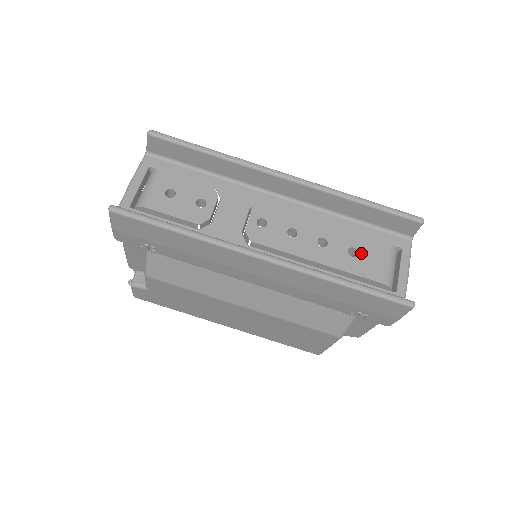
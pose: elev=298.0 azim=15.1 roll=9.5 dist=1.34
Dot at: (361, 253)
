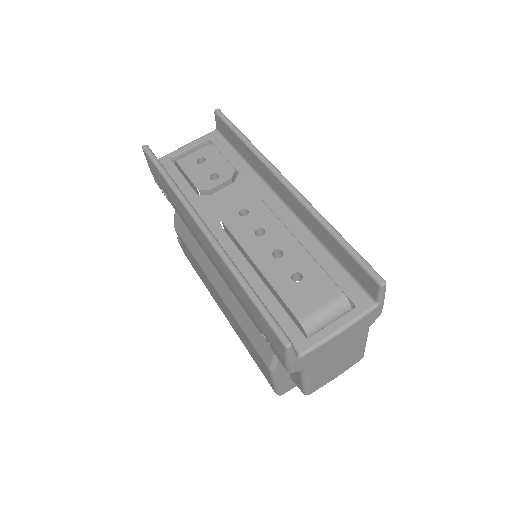
Dot at: (304, 283)
